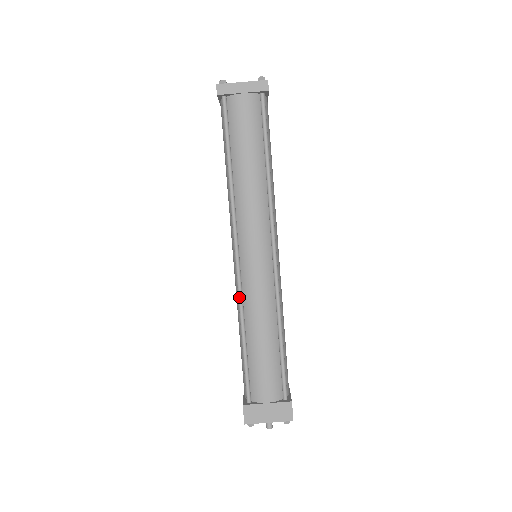
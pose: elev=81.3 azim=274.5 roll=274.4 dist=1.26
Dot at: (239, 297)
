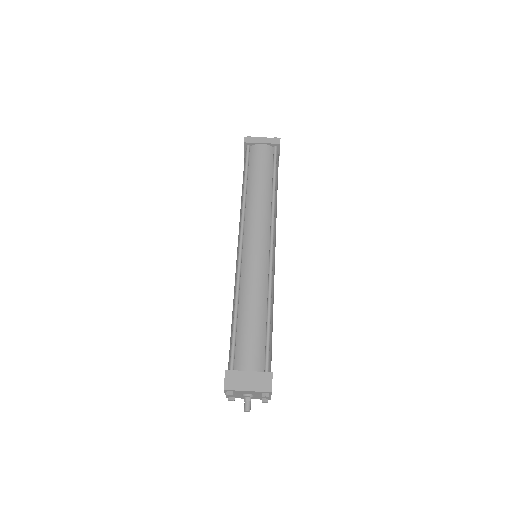
Dot at: (237, 276)
